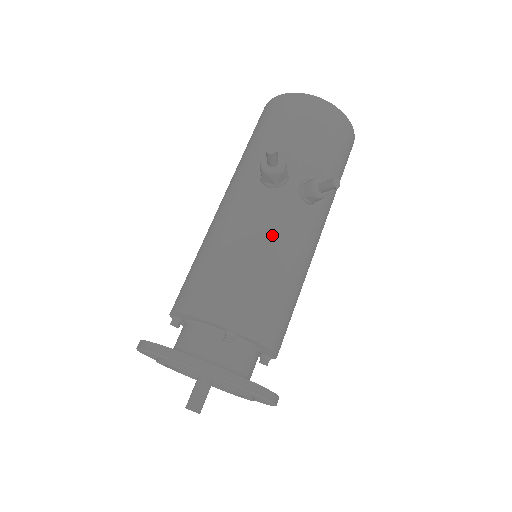
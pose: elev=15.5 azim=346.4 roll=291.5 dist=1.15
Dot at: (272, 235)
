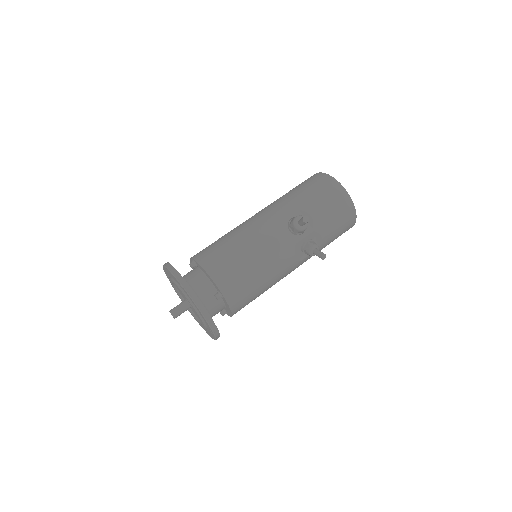
Dot at: (274, 259)
